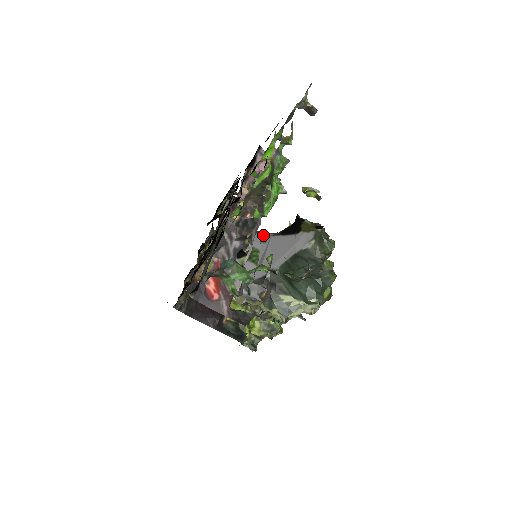
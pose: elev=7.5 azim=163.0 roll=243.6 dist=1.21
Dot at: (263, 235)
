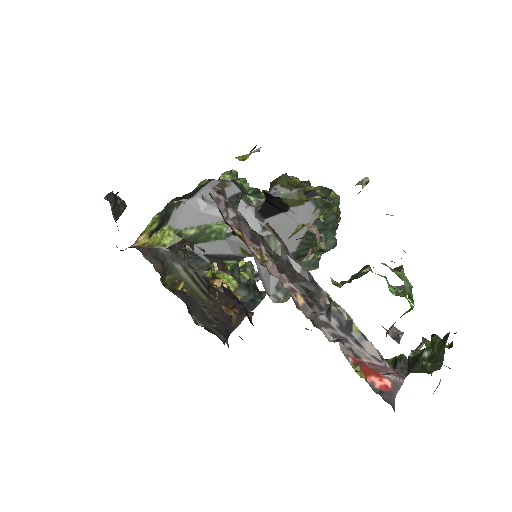
Dot at: occluded
